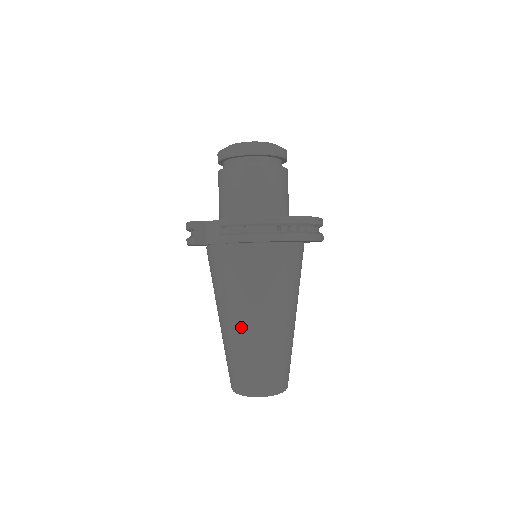
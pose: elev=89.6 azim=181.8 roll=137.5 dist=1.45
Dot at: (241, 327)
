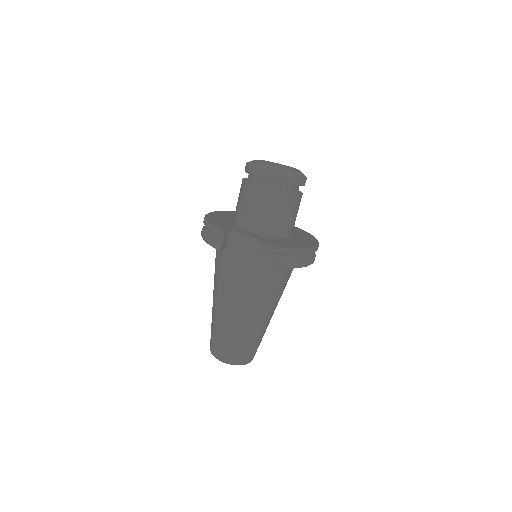
Dot at: (240, 318)
